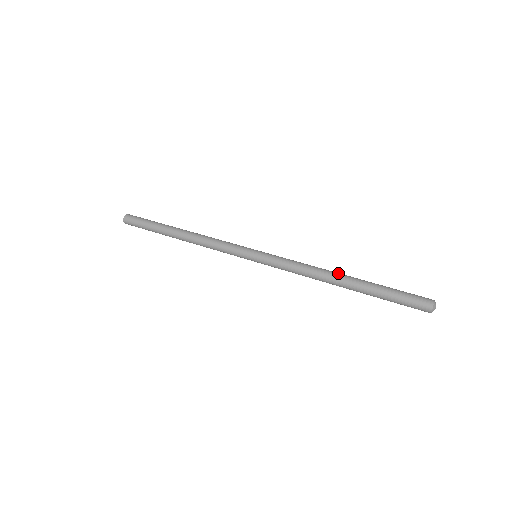
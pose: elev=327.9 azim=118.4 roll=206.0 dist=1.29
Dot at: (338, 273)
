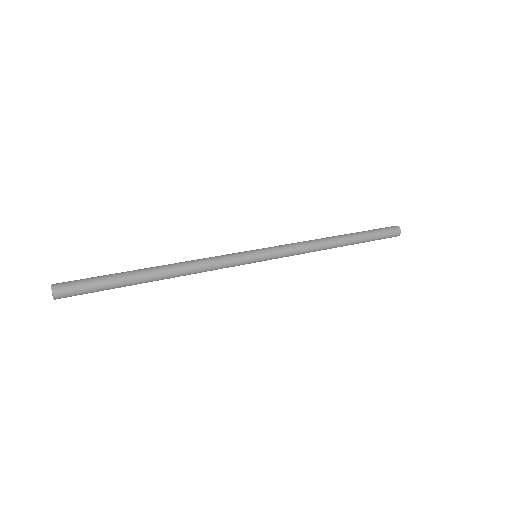
Dot at: occluded
